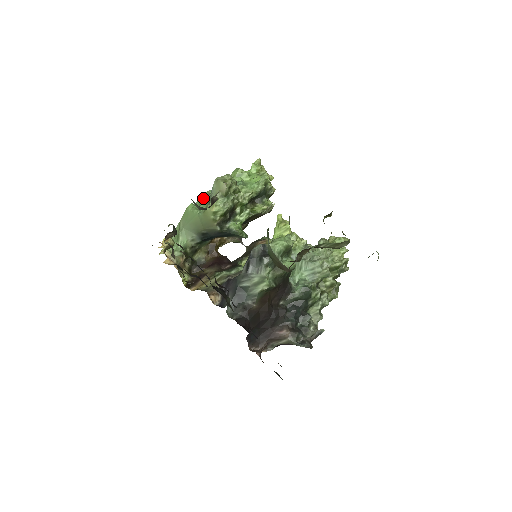
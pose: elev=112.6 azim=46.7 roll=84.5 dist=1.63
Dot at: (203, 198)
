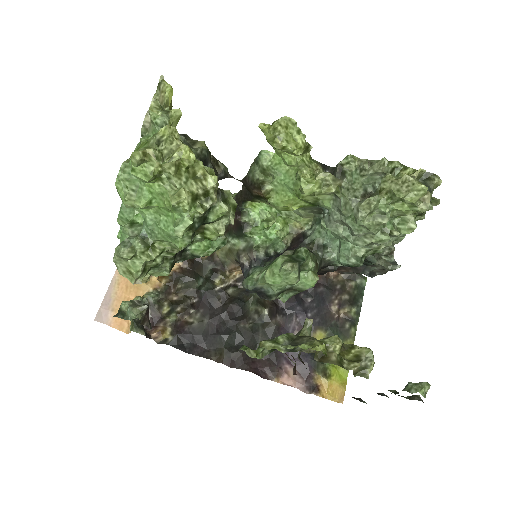
Dot at: occluded
